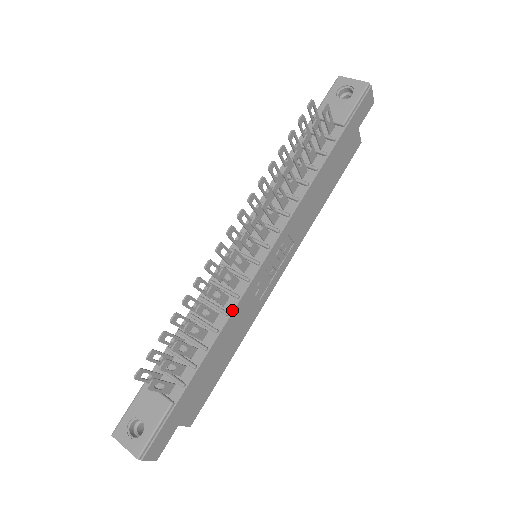
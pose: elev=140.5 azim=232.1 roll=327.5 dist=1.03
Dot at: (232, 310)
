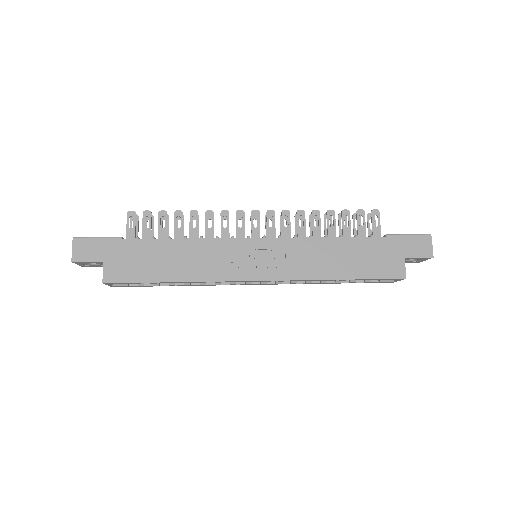
Dot at: (206, 238)
